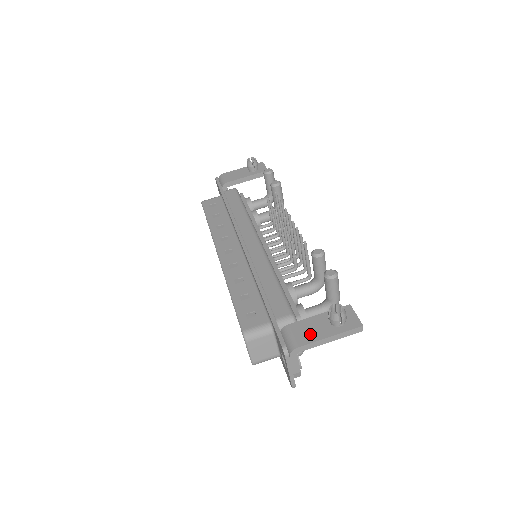
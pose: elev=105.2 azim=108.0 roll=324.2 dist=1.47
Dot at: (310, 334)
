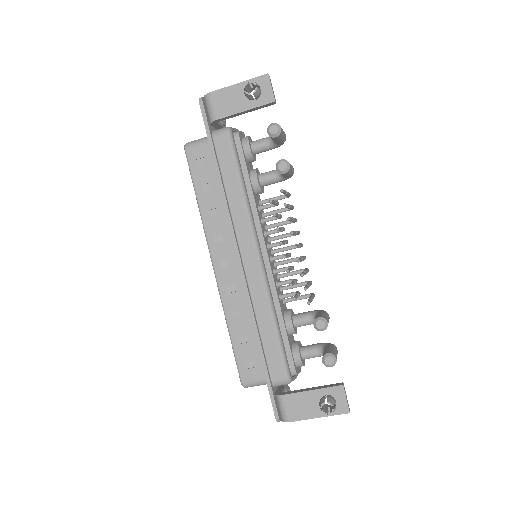
Dot at: (301, 411)
